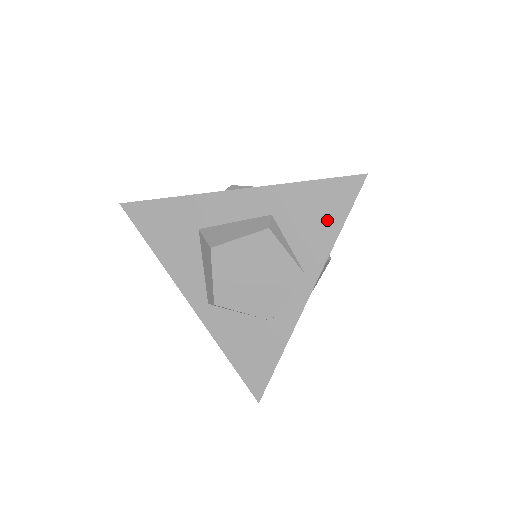
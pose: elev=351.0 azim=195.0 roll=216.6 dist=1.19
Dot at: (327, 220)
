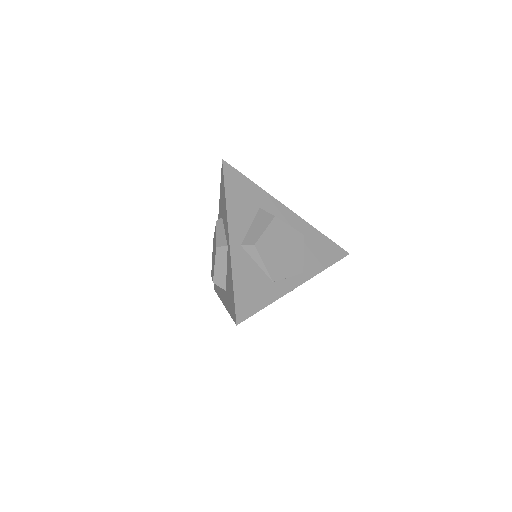
Dot at: (325, 257)
